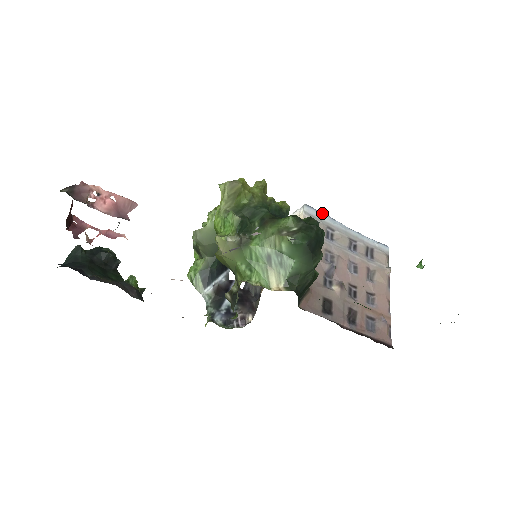
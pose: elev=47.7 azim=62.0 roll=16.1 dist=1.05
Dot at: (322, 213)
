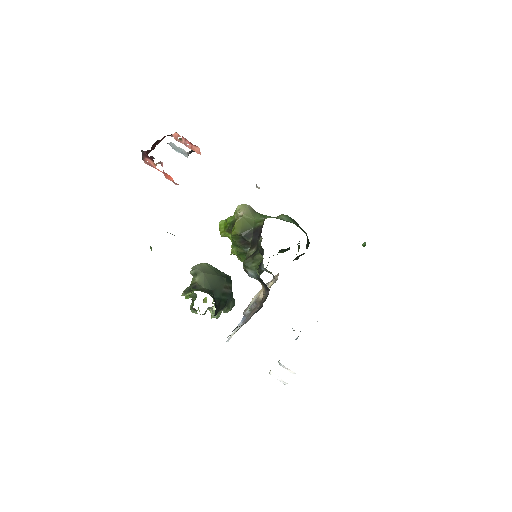
Dot at: occluded
